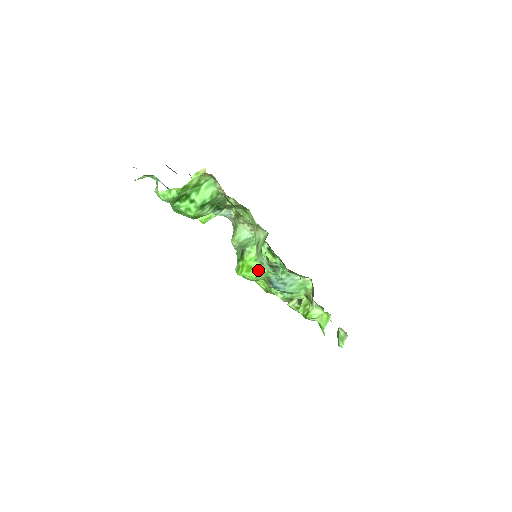
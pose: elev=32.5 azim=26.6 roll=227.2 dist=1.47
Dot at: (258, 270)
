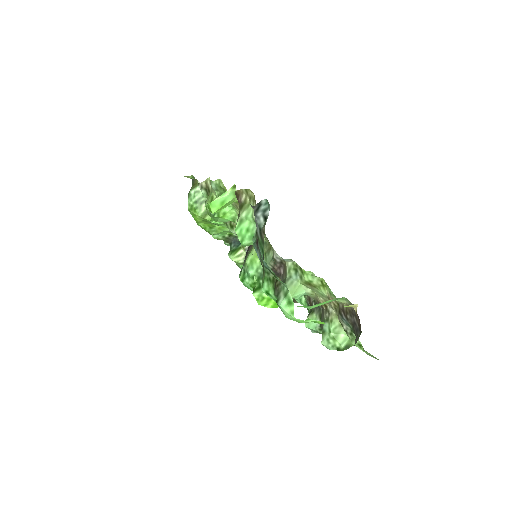
Dot at: occluded
